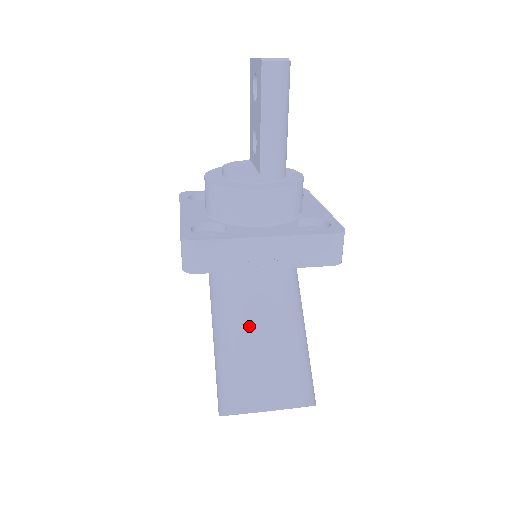
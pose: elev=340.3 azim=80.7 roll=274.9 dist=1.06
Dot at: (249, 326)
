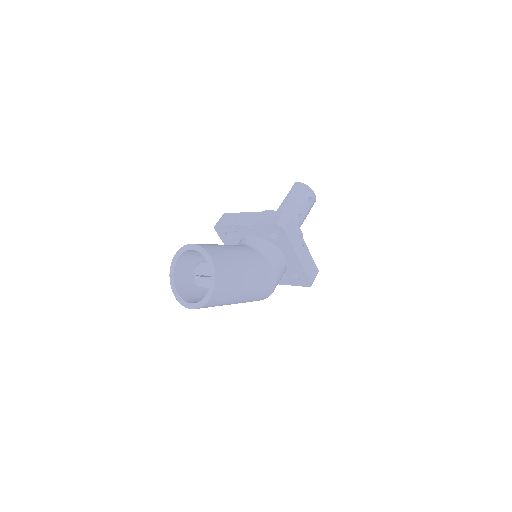
Dot at: occluded
